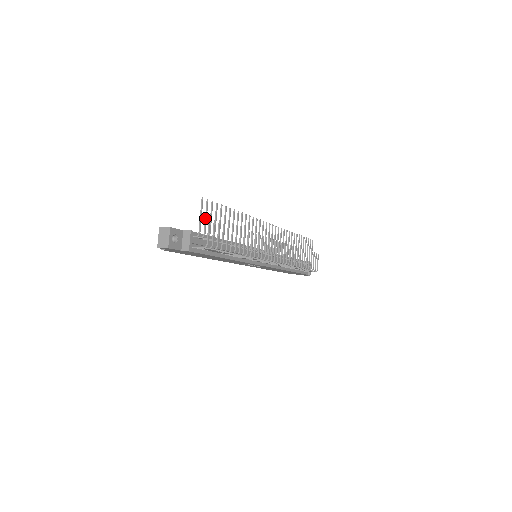
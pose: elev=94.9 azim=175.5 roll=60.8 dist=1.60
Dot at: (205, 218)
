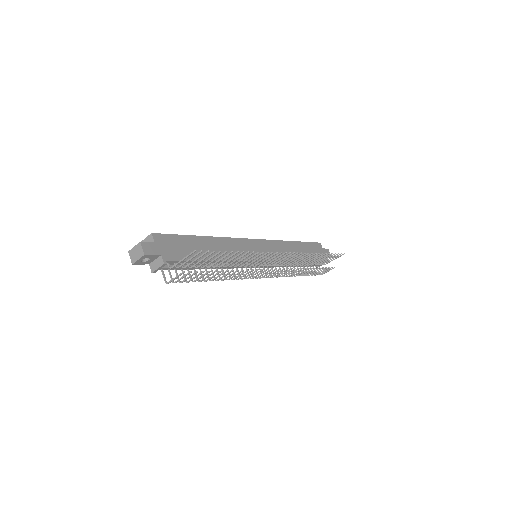
Dot at: (189, 259)
